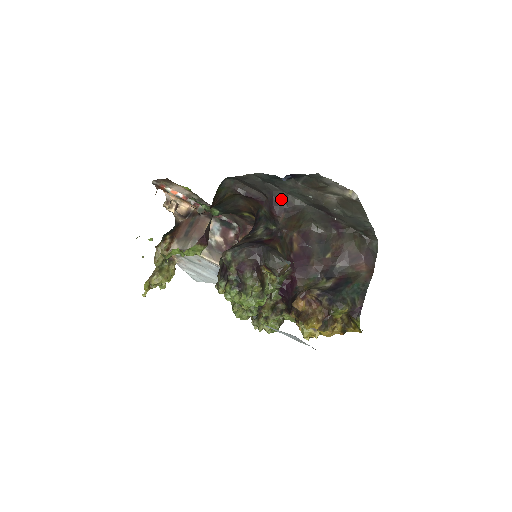
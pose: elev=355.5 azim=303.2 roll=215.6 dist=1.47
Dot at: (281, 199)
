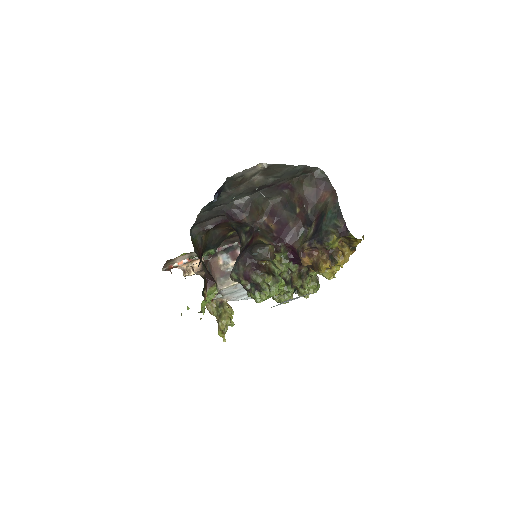
Dot at: (232, 209)
